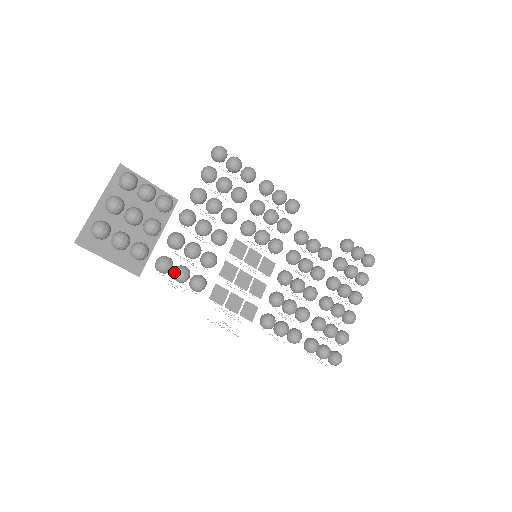
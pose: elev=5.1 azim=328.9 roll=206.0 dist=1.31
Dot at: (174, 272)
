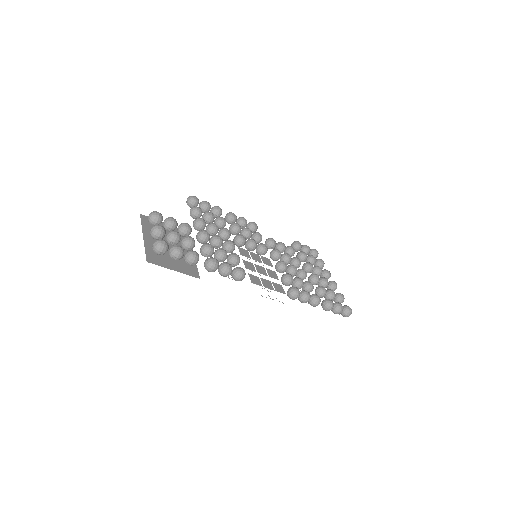
Dot at: (221, 268)
